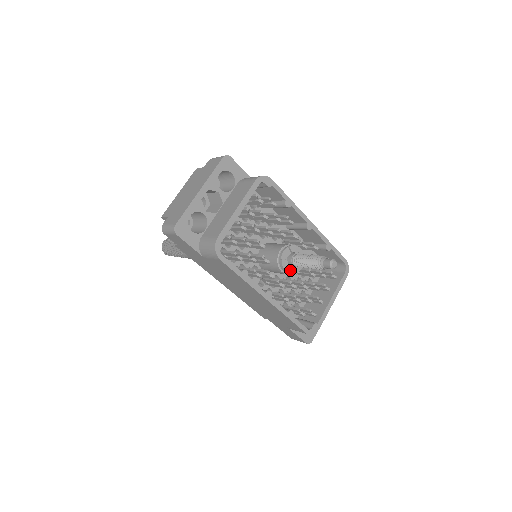
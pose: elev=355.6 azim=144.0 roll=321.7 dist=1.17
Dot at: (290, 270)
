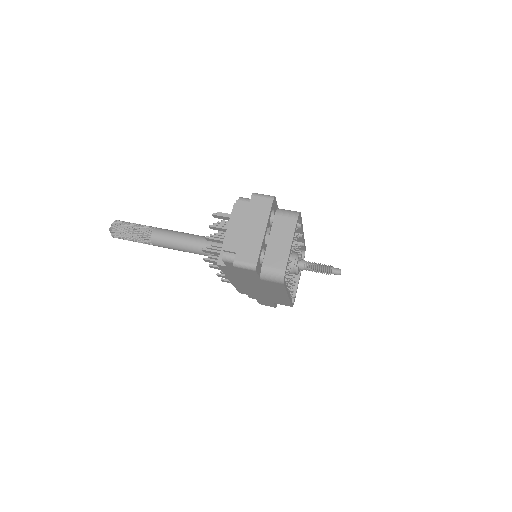
Dot at: (298, 272)
